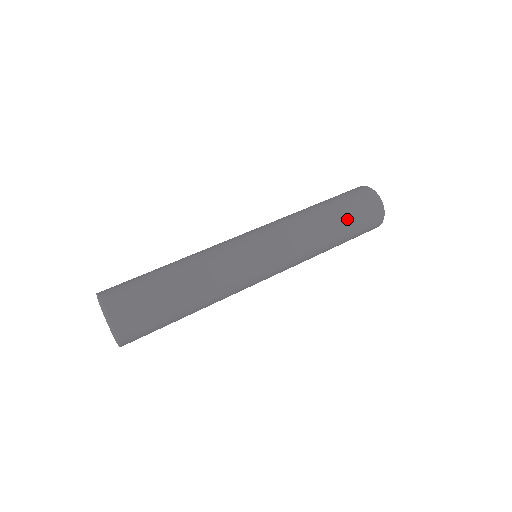
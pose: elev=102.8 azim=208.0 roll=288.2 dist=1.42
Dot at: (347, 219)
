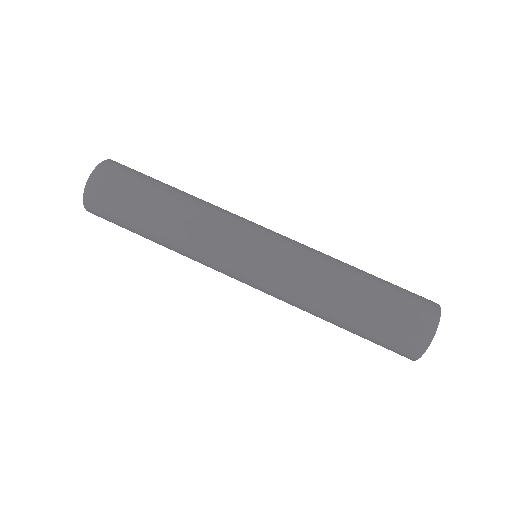
Dot at: (358, 330)
